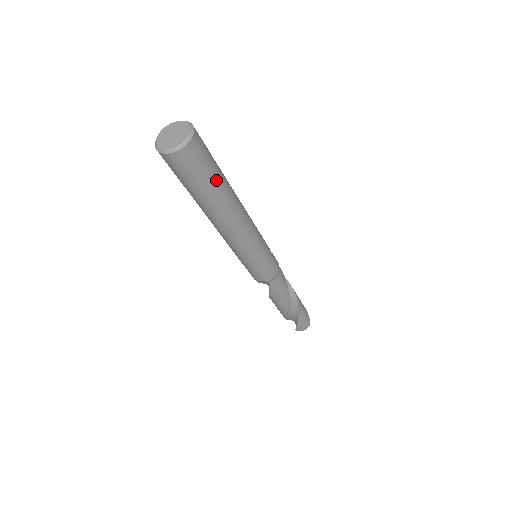
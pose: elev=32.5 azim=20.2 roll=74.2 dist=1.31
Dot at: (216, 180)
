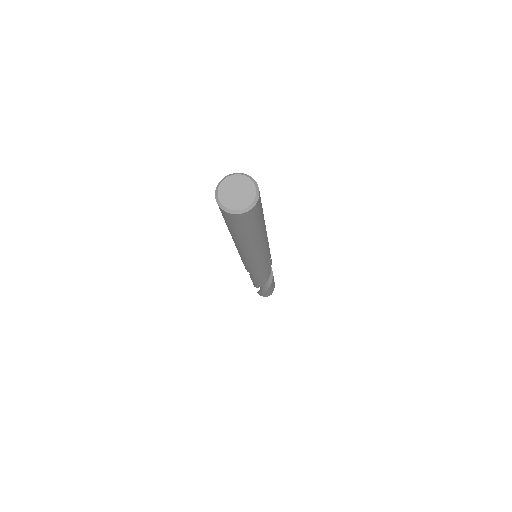
Dot at: (255, 230)
